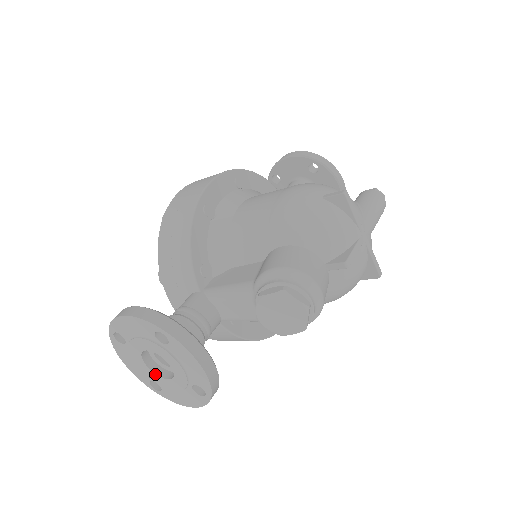
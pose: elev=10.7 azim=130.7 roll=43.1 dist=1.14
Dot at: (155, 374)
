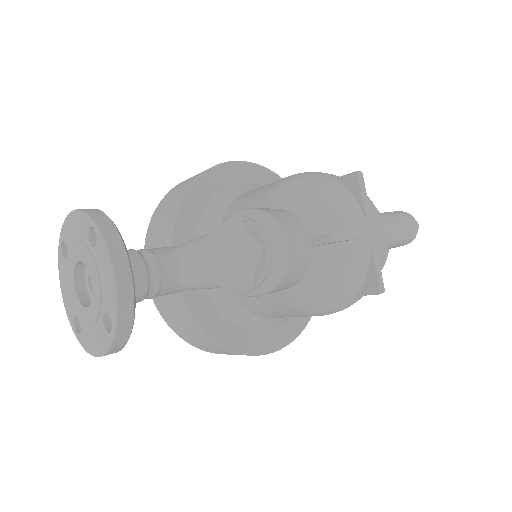
Dot at: (79, 301)
